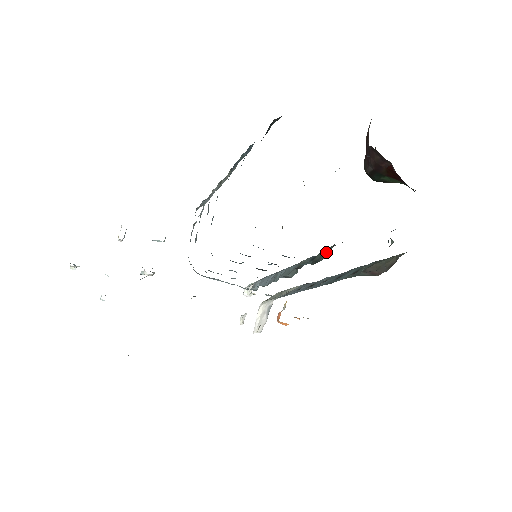
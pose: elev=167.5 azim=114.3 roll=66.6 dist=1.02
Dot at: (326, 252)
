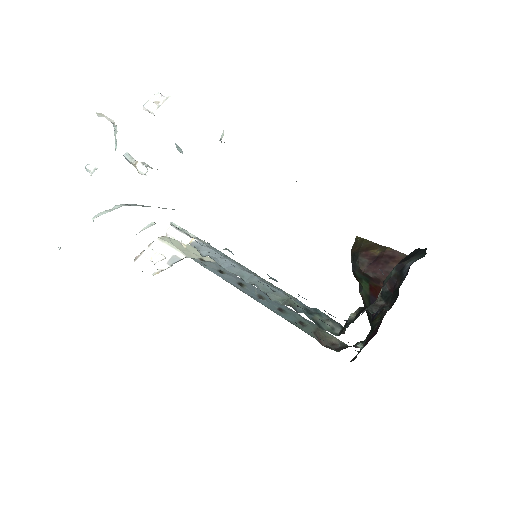
Dot at: (331, 325)
